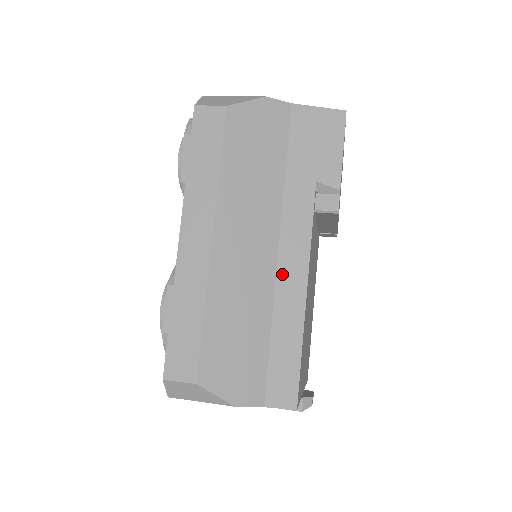
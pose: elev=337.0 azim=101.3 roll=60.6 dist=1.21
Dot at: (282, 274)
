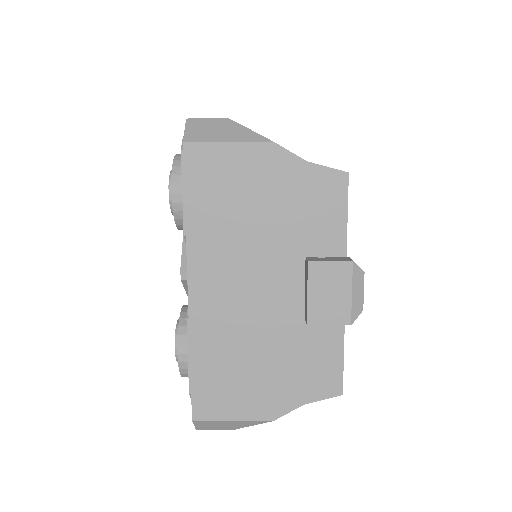
Dot at: occluded
